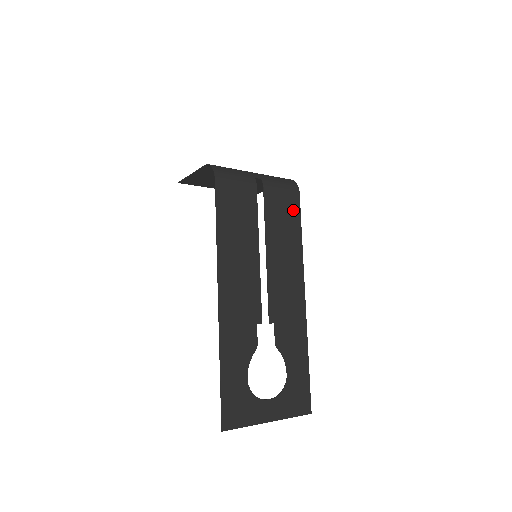
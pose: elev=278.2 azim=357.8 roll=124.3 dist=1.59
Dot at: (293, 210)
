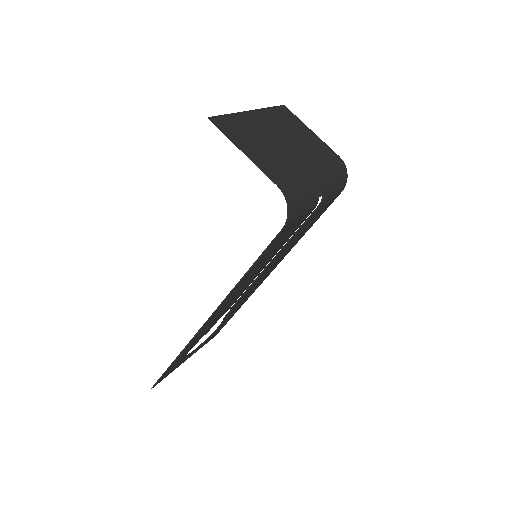
Dot at: (322, 212)
